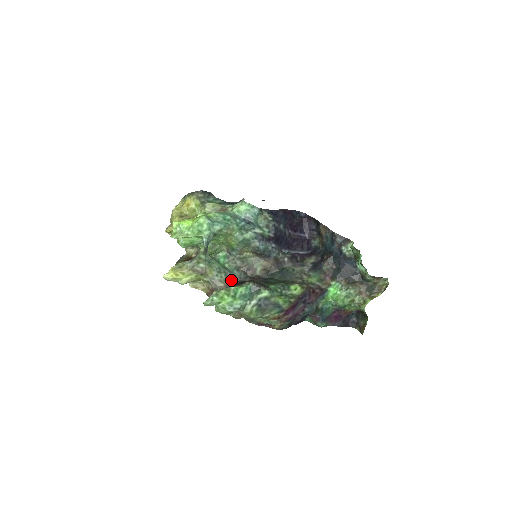
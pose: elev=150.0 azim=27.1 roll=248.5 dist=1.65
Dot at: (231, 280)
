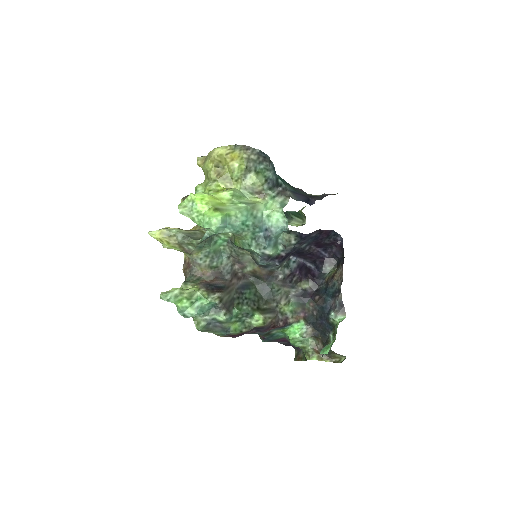
Dot at: (212, 268)
